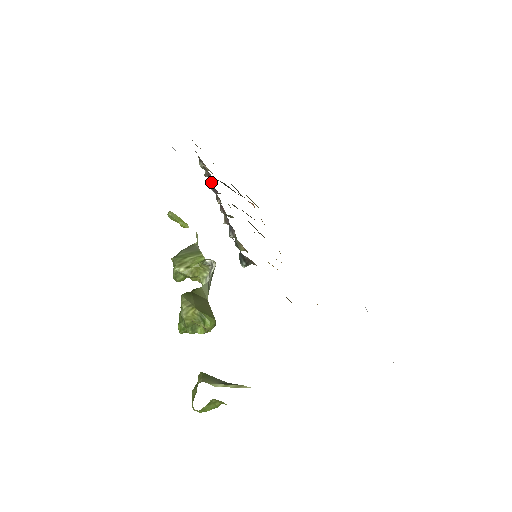
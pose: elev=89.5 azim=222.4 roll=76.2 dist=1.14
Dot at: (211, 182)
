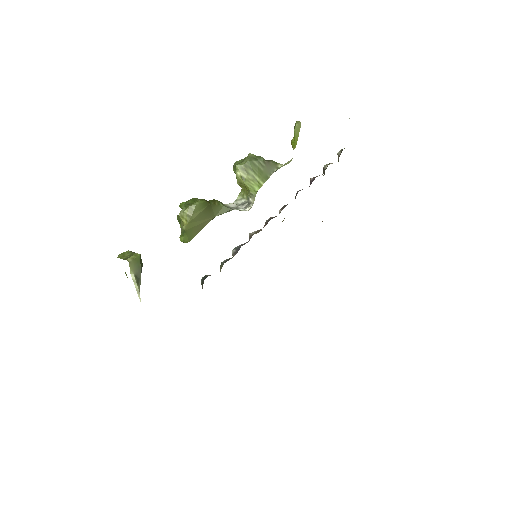
Dot at: (310, 184)
